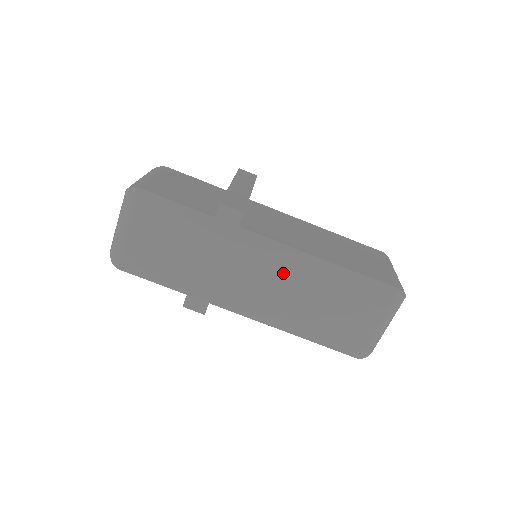
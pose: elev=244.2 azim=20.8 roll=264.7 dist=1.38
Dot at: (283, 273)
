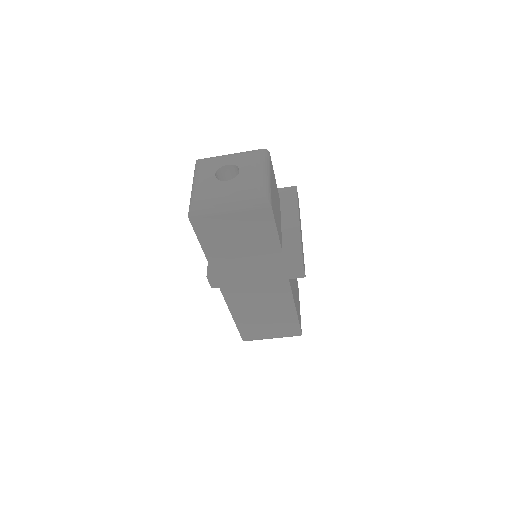
Dot at: (270, 294)
